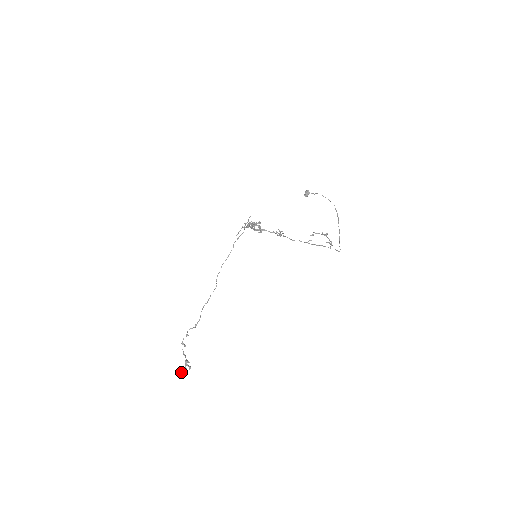
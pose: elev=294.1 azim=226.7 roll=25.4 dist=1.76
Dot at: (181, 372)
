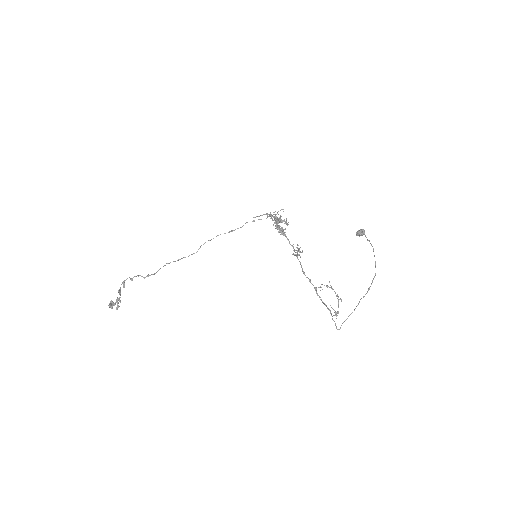
Dot at: occluded
